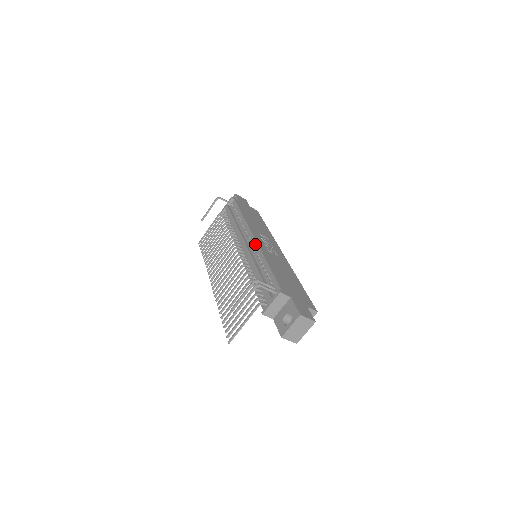
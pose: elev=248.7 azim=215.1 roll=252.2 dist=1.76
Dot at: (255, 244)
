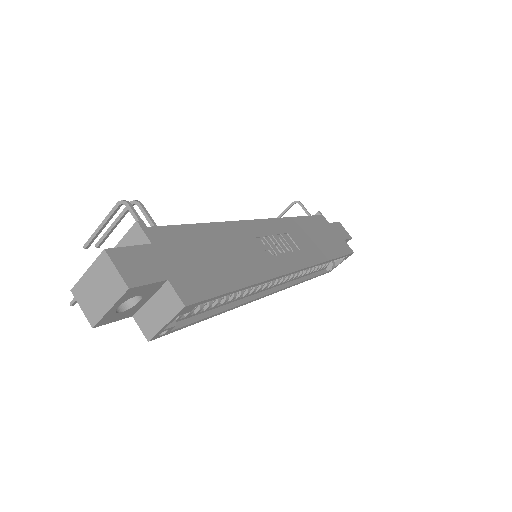
Dot at: occluded
